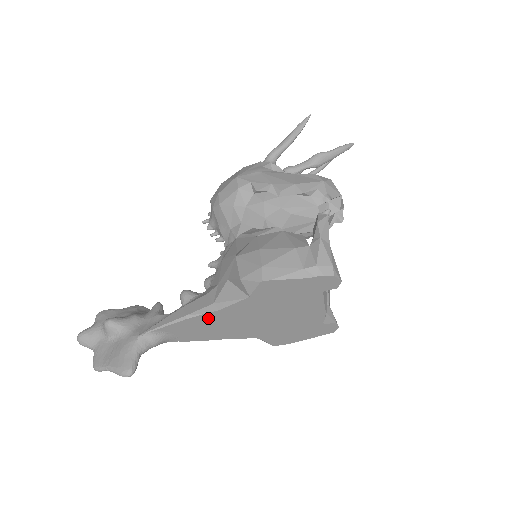
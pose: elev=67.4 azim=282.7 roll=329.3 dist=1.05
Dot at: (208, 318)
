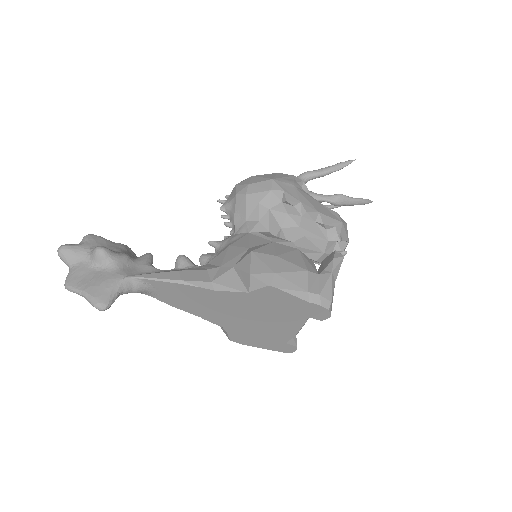
Dot at: (199, 292)
